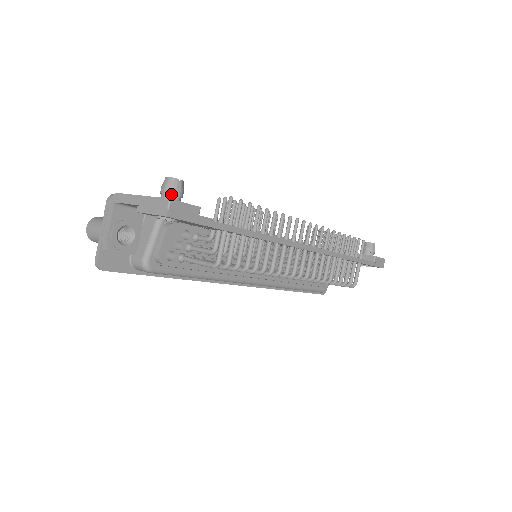
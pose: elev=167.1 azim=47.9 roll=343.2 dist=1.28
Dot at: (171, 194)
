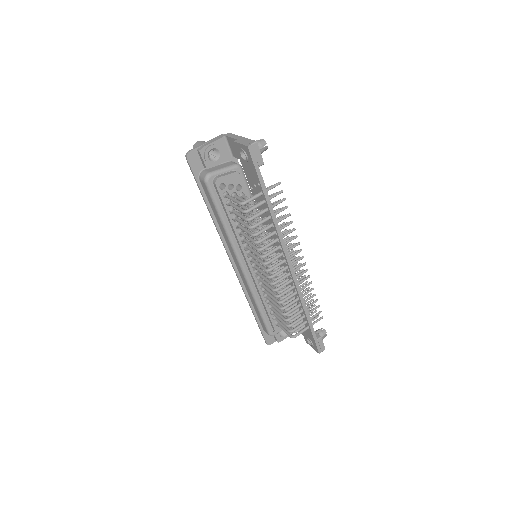
Dot at: occluded
